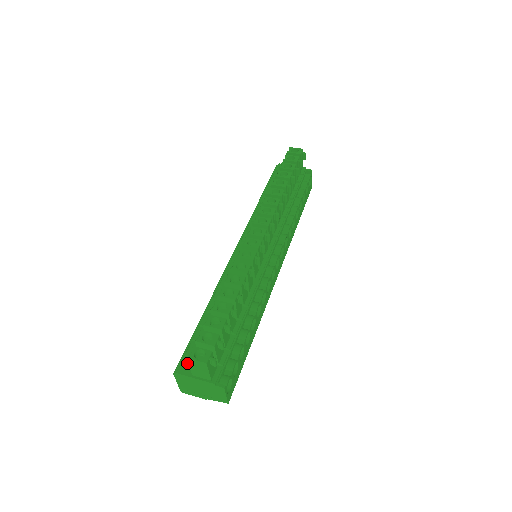
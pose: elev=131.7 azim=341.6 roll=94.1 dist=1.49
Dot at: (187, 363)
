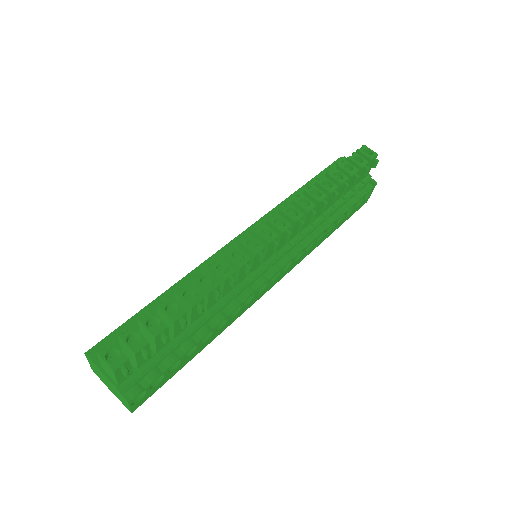
Dot at: occluded
